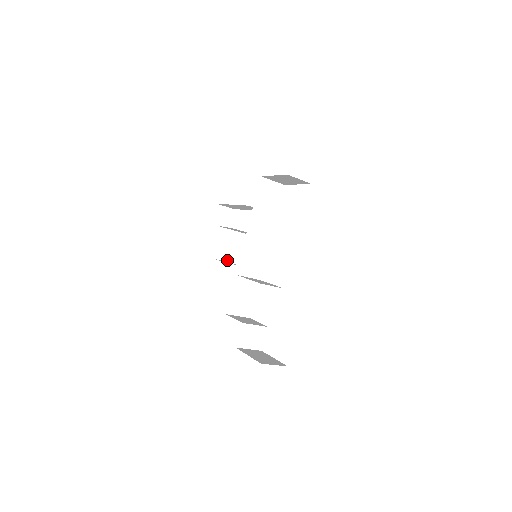
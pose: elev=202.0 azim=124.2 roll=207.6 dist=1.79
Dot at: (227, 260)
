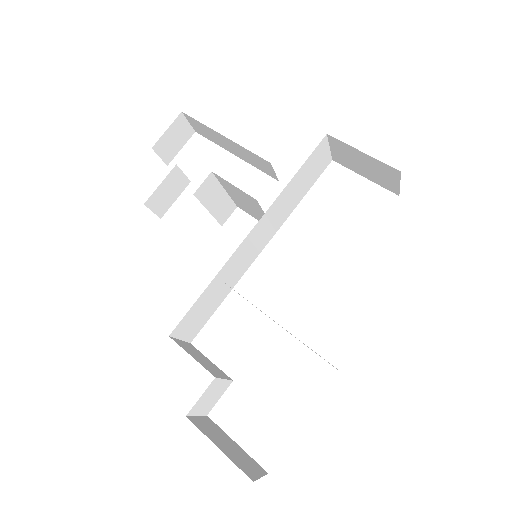
Dot at: (160, 214)
